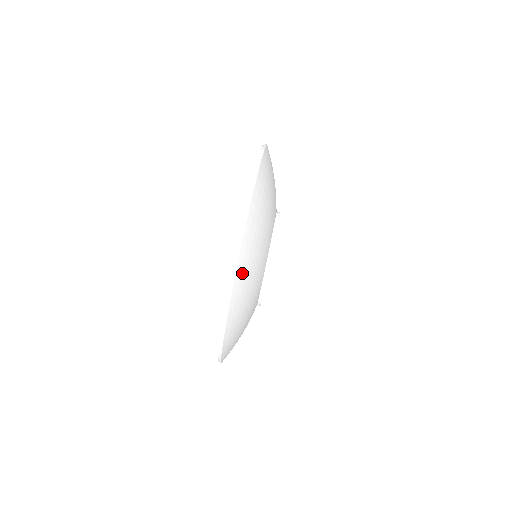
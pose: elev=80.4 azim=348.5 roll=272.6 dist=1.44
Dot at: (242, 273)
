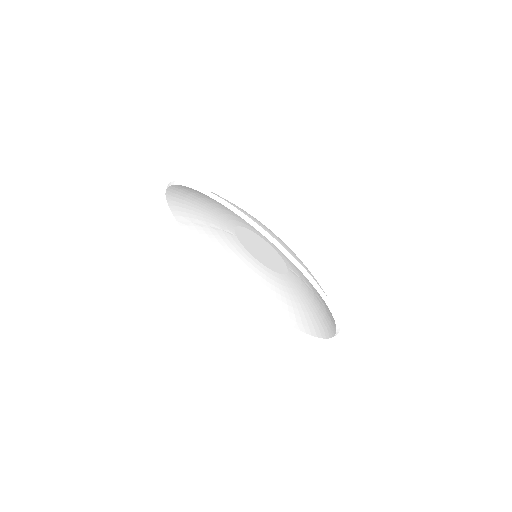
Dot at: occluded
